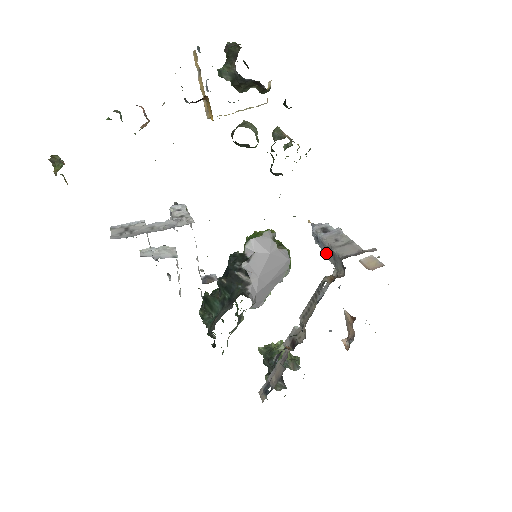
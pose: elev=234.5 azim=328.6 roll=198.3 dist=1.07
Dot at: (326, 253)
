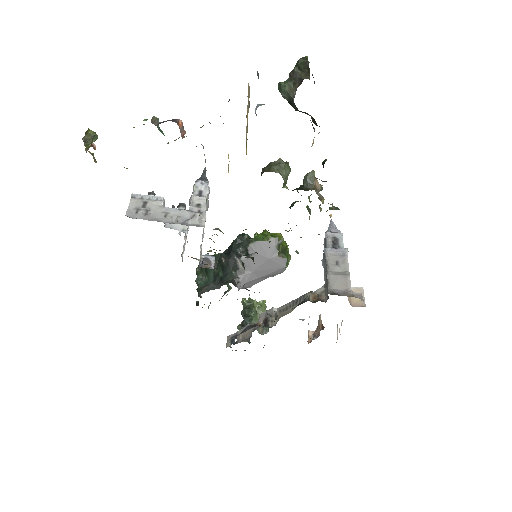
Dot at: (324, 266)
